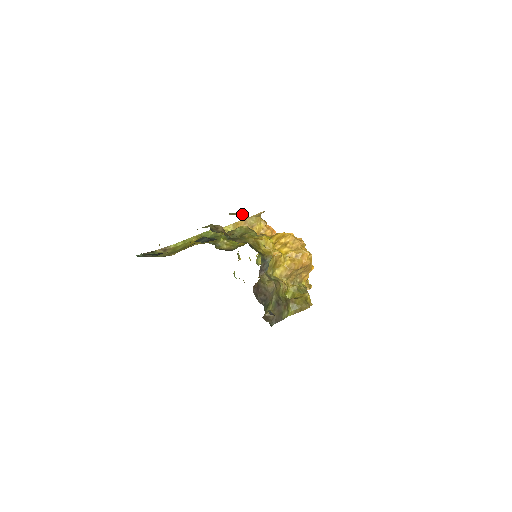
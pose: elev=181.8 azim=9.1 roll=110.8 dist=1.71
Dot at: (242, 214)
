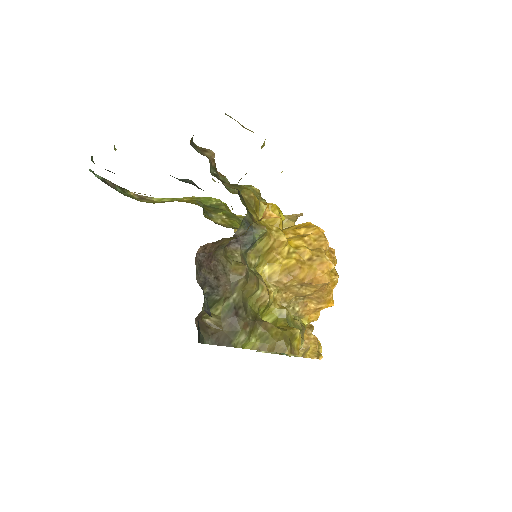
Dot at: occluded
